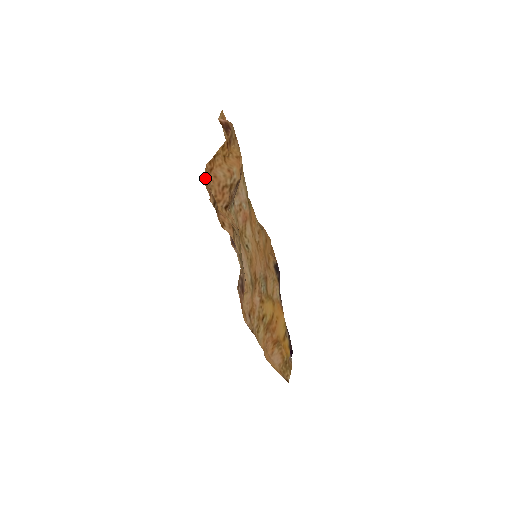
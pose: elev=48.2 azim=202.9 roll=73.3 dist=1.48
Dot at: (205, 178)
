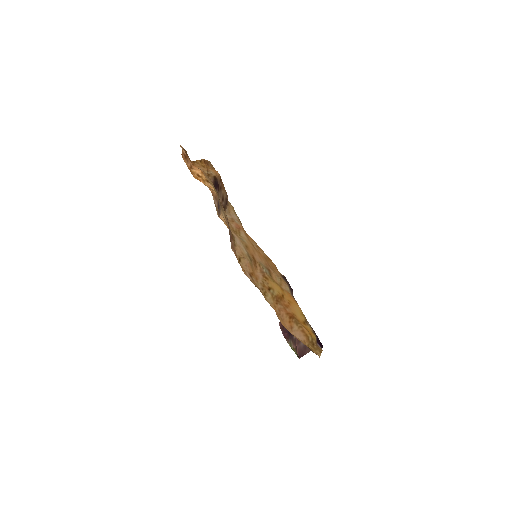
Dot at: occluded
